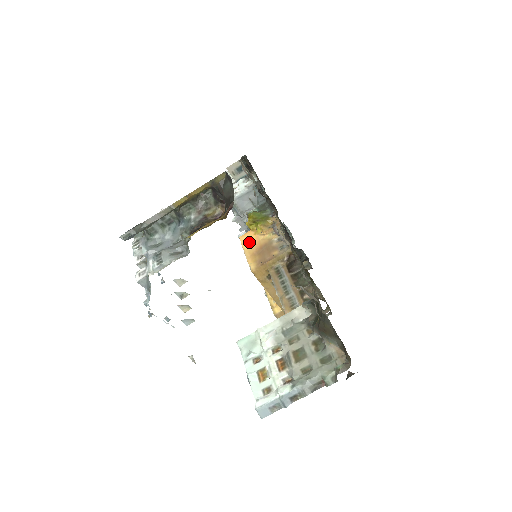
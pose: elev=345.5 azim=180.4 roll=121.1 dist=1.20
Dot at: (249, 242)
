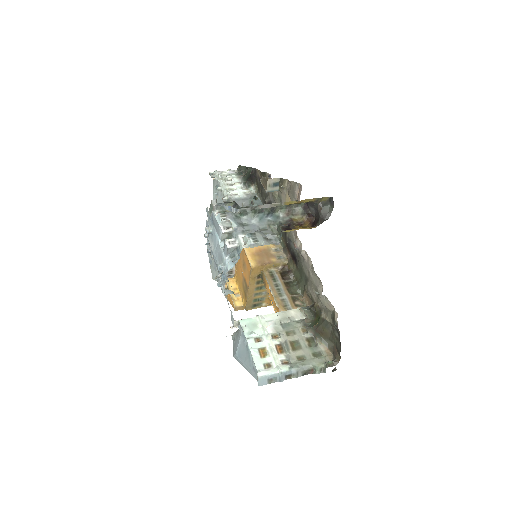
Dot at: occluded
